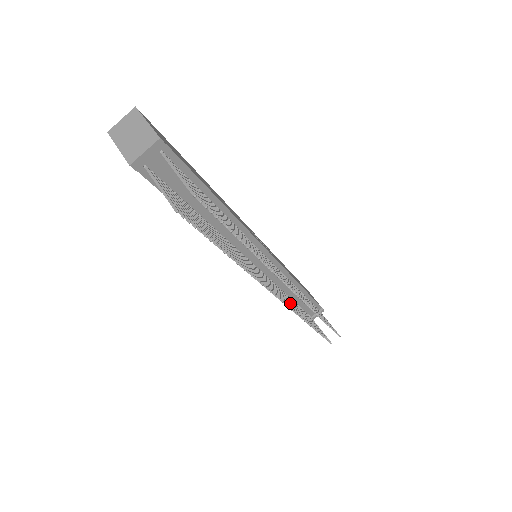
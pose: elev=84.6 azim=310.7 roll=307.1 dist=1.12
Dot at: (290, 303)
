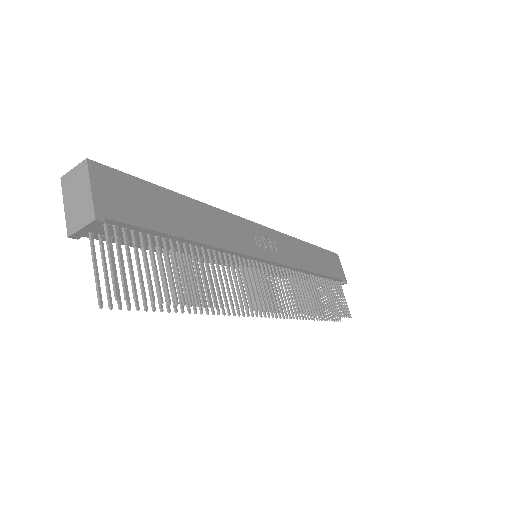
Dot at: occluded
